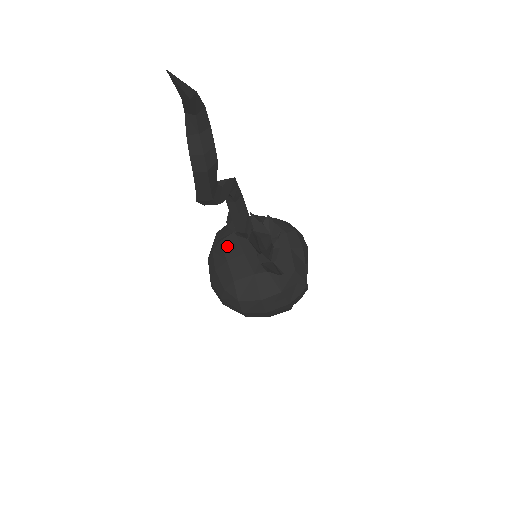
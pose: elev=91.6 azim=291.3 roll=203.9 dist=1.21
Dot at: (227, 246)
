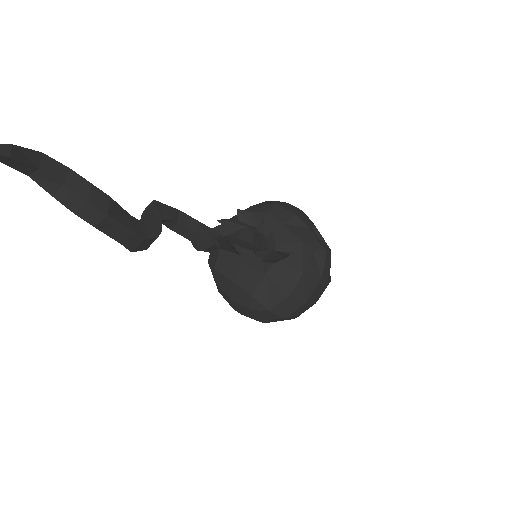
Dot at: (223, 267)
